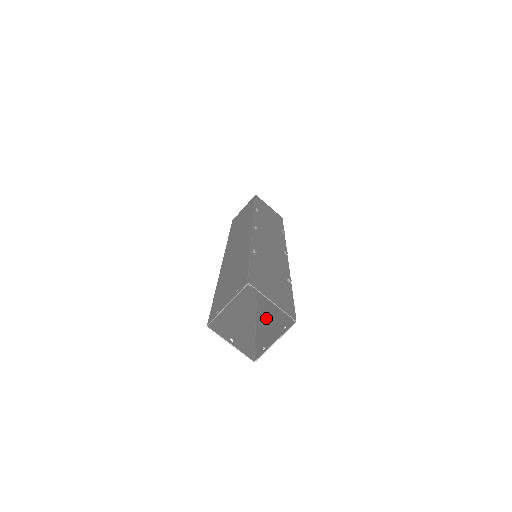
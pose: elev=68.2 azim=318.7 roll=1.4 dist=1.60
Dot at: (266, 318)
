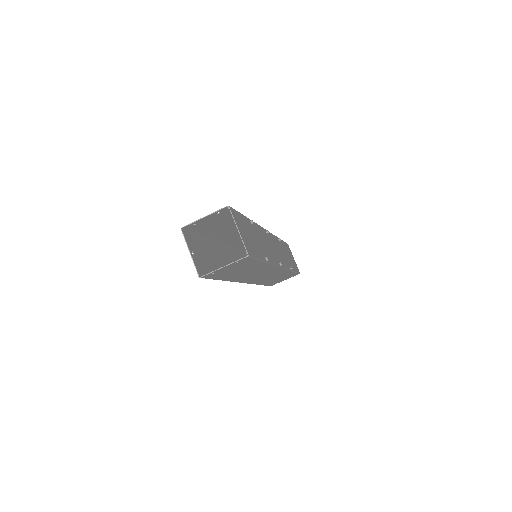
Dot at: (231, 273)
